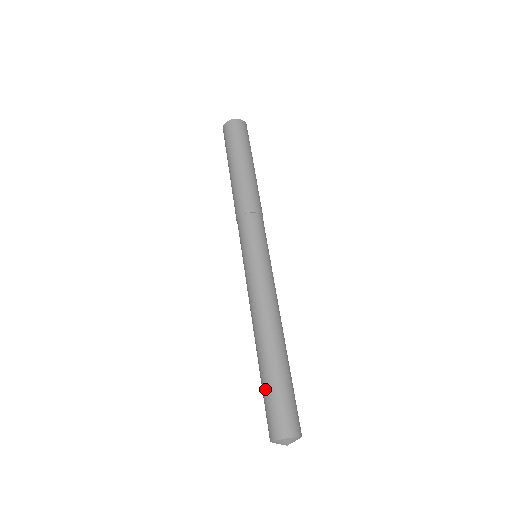
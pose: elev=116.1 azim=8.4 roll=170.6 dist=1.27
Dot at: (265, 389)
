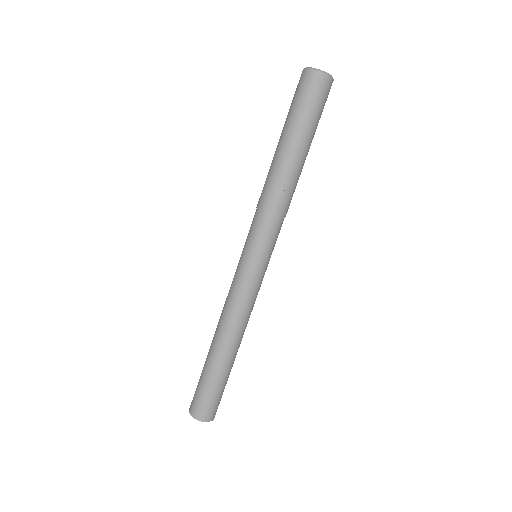
Dot at: (204, 380)
